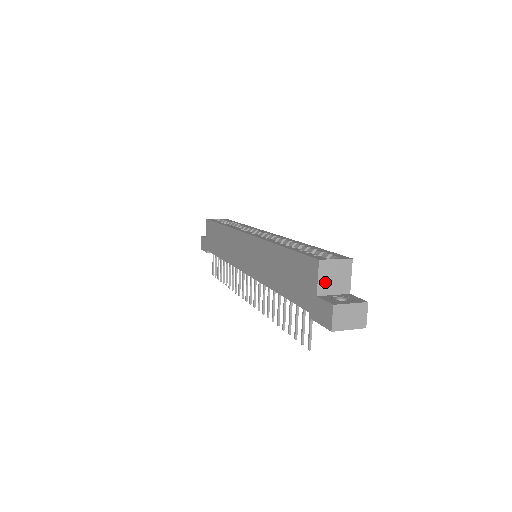
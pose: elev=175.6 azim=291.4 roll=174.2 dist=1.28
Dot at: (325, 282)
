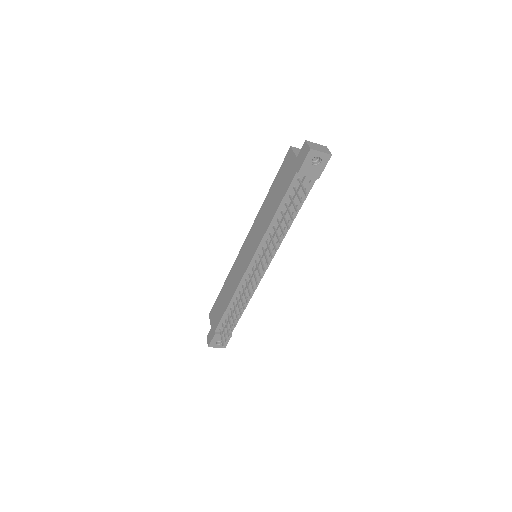
Dot at: occluded
